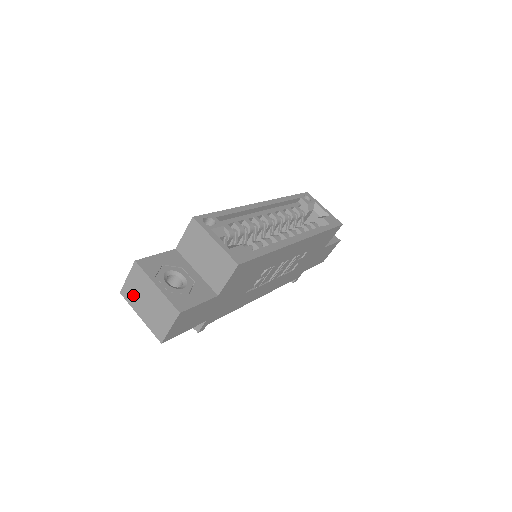
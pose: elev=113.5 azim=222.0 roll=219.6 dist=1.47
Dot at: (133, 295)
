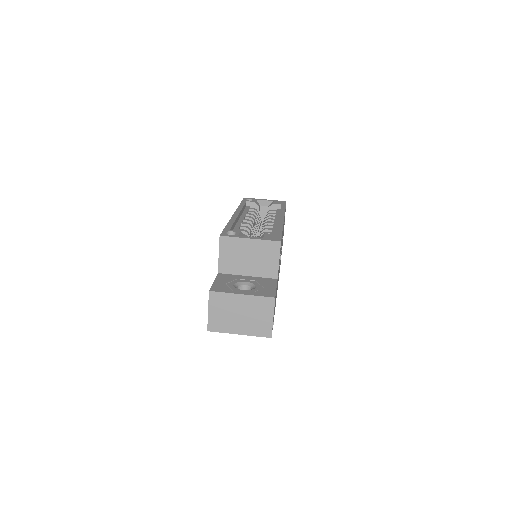
Dot at: (222, 321)
